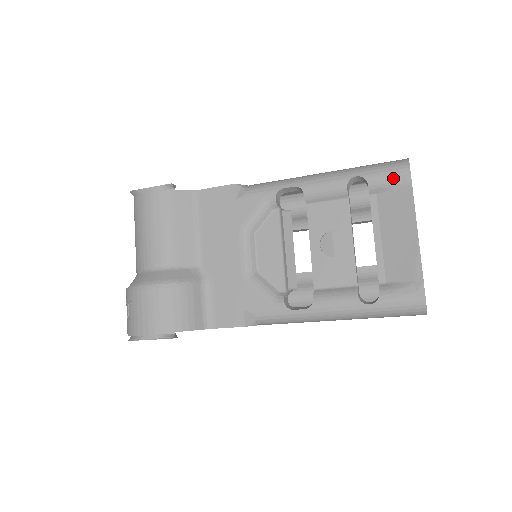
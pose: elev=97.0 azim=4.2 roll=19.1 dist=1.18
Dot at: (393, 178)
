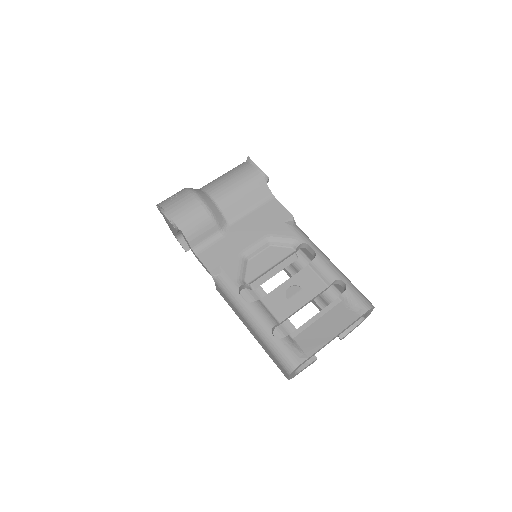
Dot at: (357, 303)
